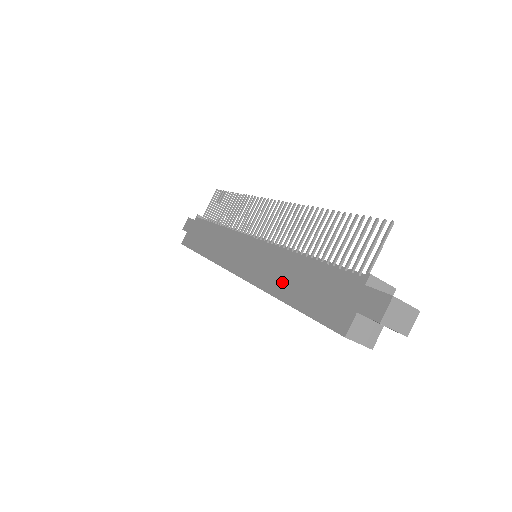
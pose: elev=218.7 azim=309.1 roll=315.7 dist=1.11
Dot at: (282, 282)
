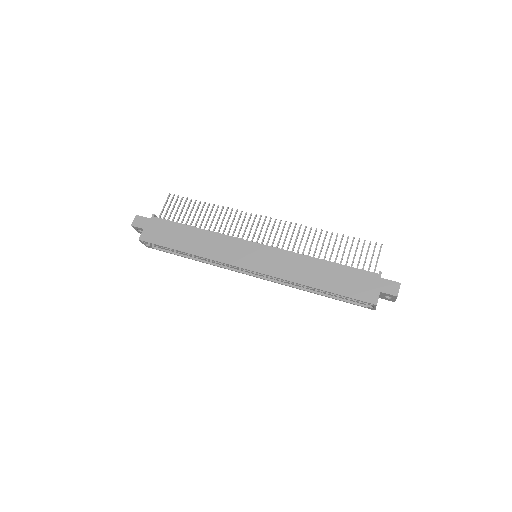
Dot at: (309, 276)
